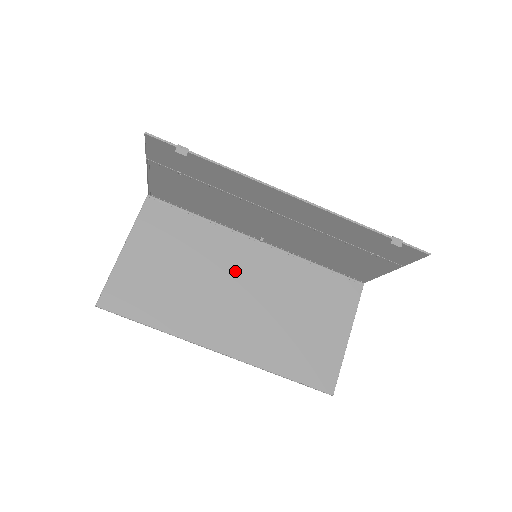
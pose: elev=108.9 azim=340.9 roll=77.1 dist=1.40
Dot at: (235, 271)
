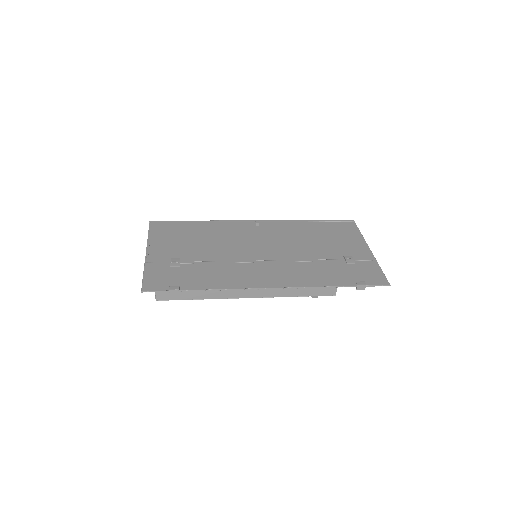
Dot at: occluded
